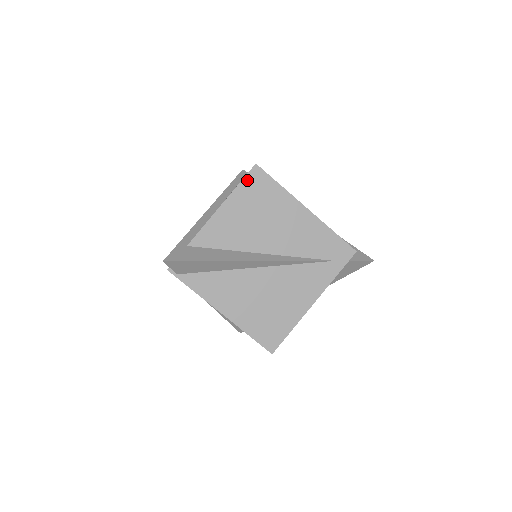
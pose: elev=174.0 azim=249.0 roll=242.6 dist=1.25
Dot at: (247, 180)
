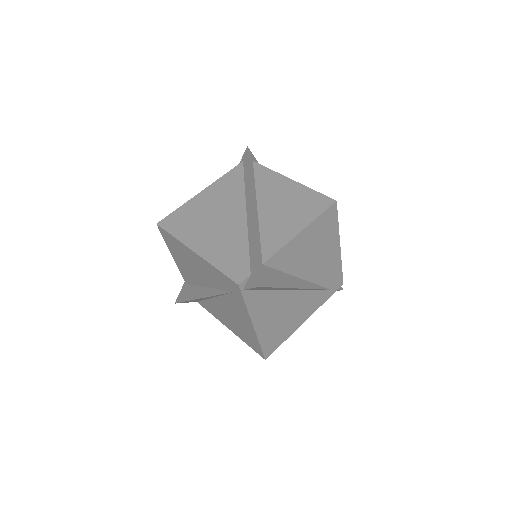
Dot at: (325, 214)
